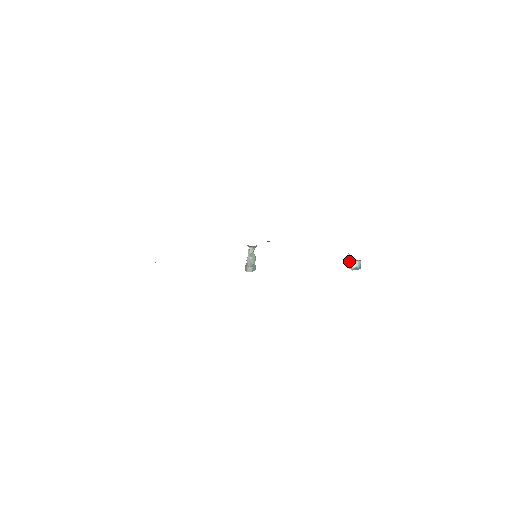
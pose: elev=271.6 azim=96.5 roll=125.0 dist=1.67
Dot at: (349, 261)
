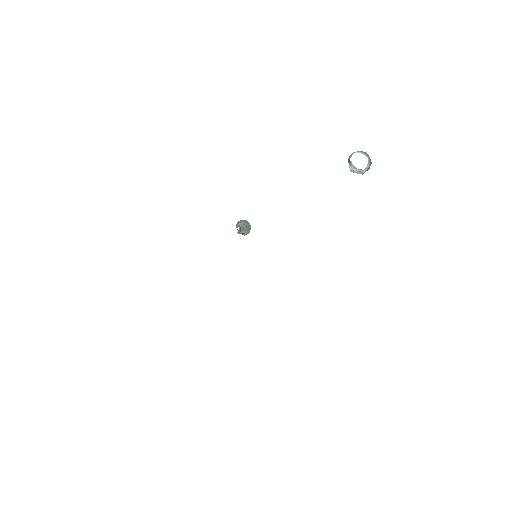
Dot at: (355, 170)
